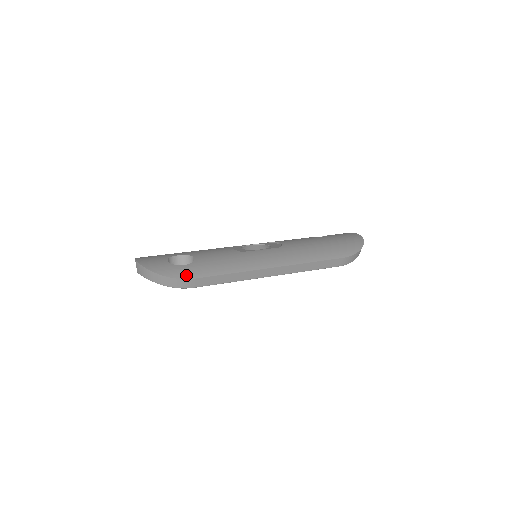
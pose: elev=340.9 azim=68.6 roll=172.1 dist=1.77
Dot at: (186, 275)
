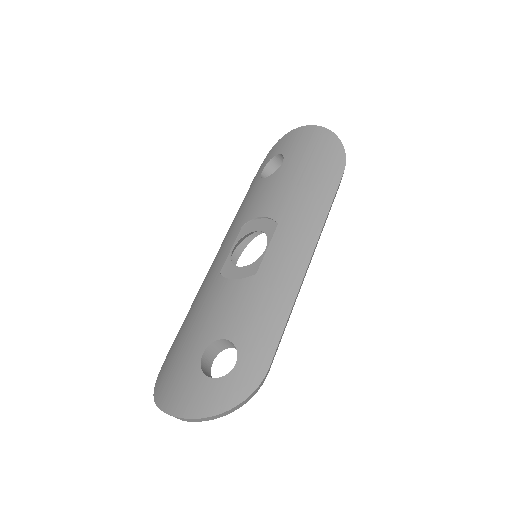
Dot at: (257, 374)
